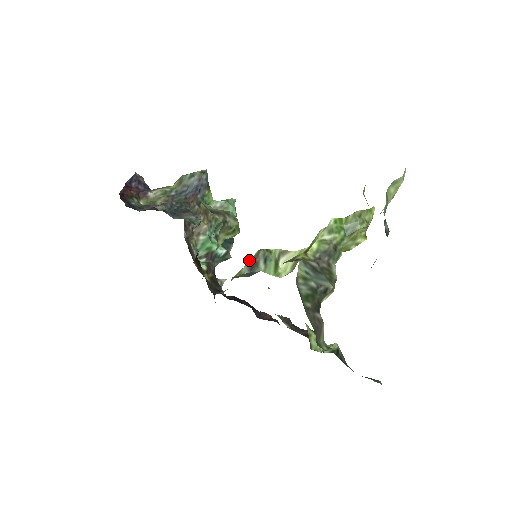
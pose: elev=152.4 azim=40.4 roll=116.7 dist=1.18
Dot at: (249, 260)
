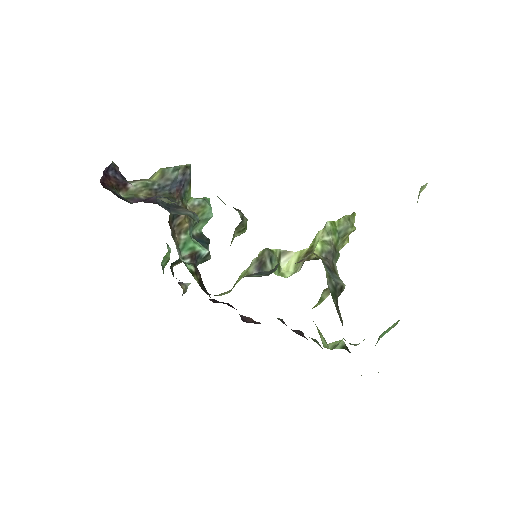
Dot at: (254, 260)
